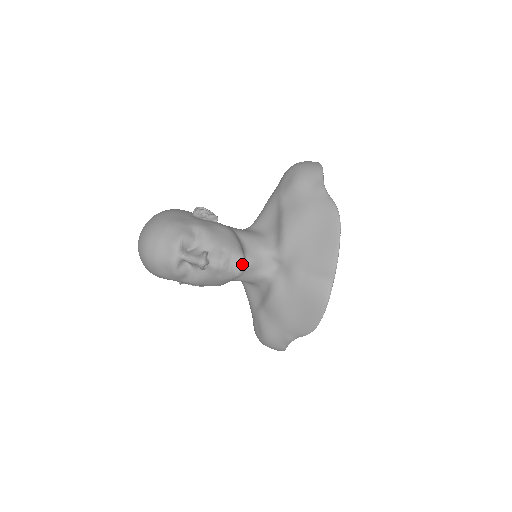
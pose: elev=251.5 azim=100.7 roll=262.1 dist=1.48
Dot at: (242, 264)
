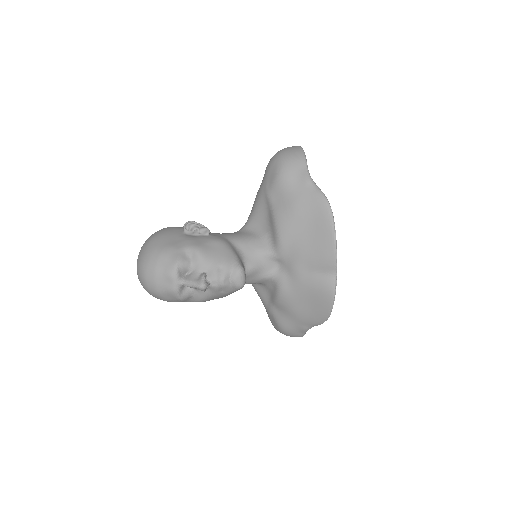
Dot at: (242, 277)
